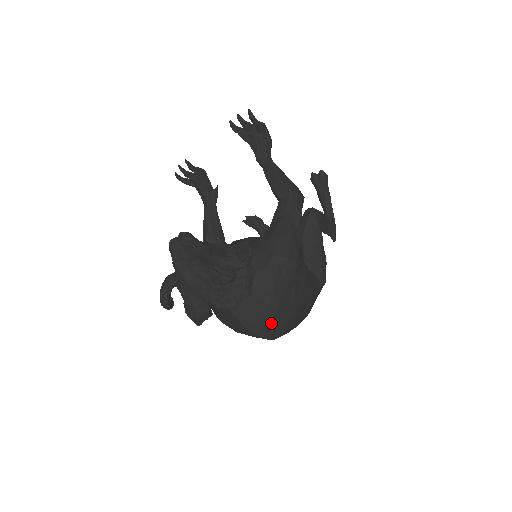
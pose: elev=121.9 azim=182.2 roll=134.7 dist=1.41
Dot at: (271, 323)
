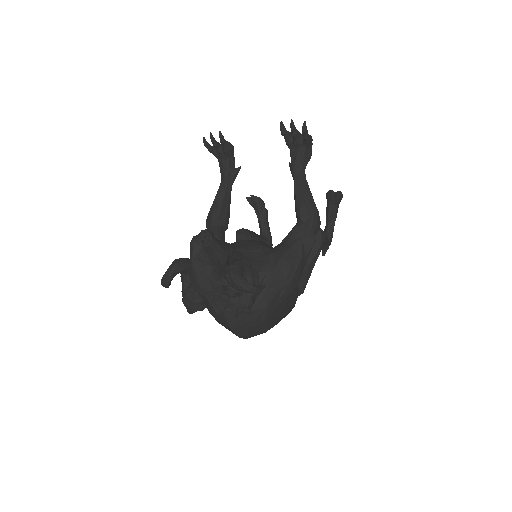
Dot at: (253, 330)
